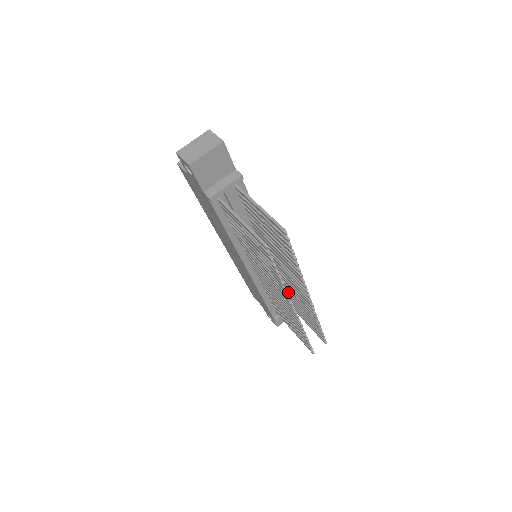
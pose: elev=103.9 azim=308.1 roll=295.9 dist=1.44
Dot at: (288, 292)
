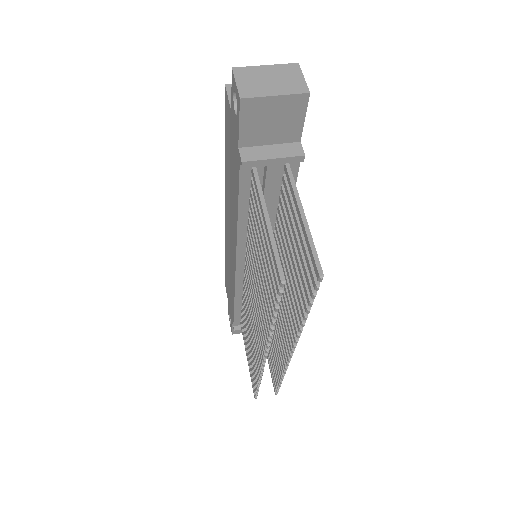
Dot at: occluded
